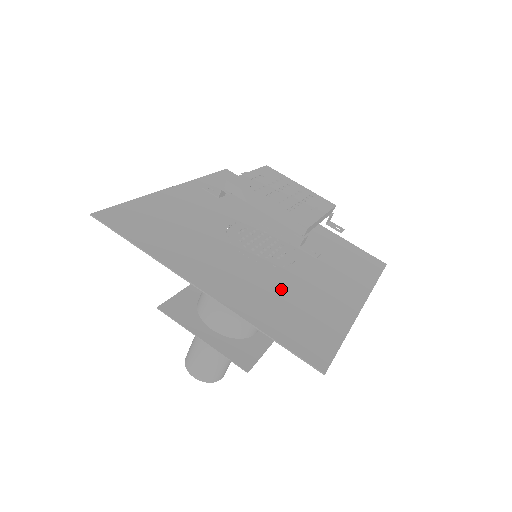
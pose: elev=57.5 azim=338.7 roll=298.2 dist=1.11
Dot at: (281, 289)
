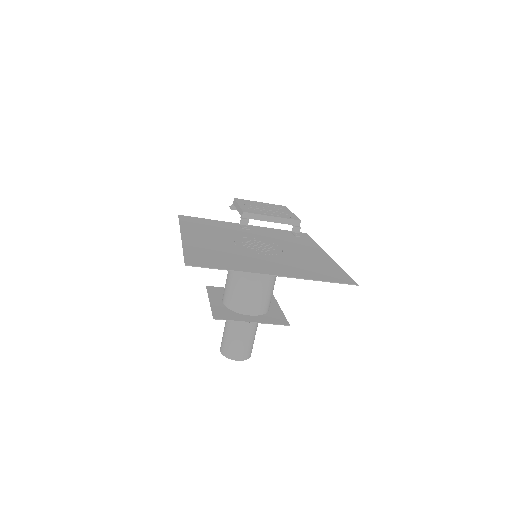
Dot at: (229, 252)
